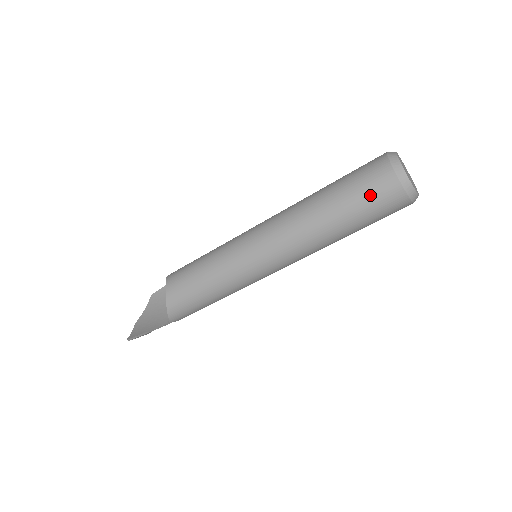
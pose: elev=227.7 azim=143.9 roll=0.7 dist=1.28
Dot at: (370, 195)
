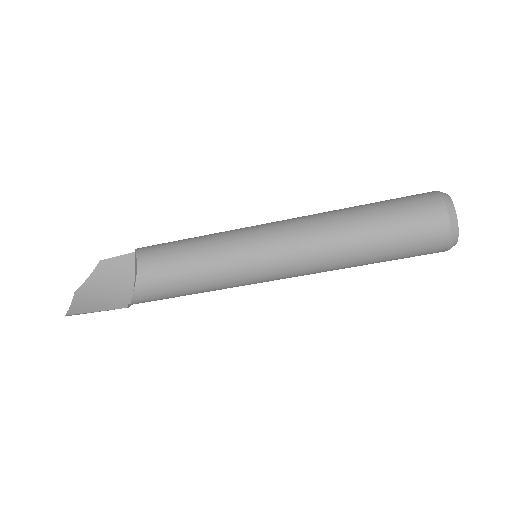
Dot at: (416, 238)
